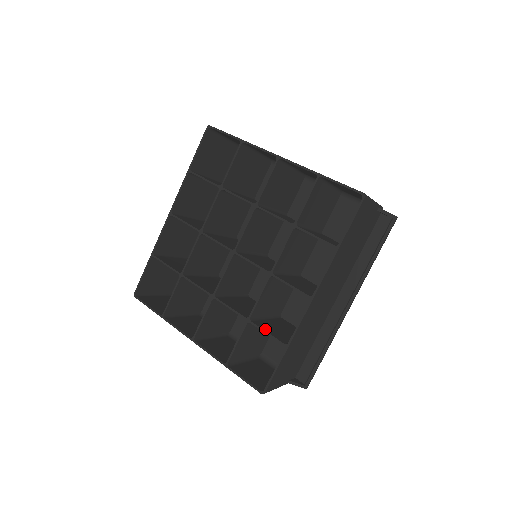
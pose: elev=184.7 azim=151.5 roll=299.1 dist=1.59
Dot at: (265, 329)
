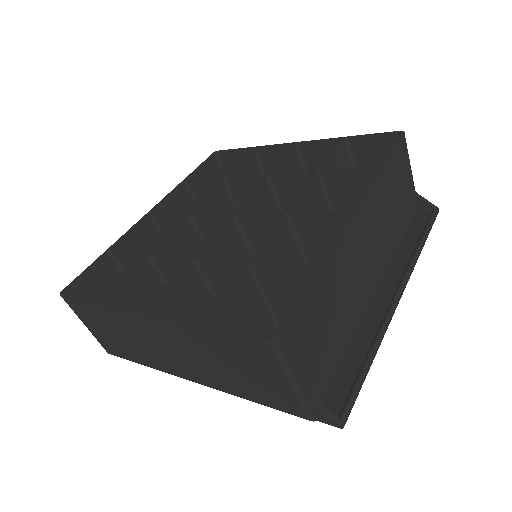
Dot at: (276, 266)
